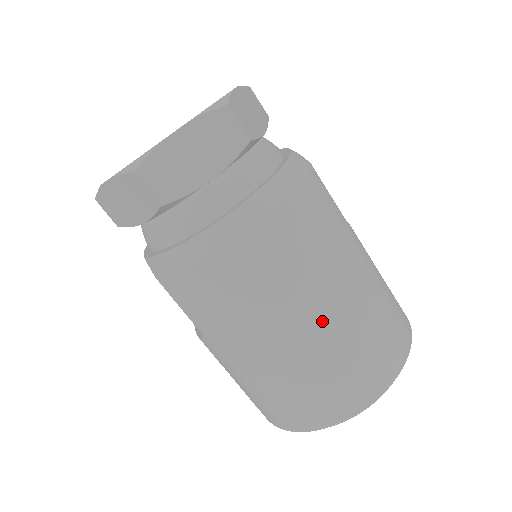
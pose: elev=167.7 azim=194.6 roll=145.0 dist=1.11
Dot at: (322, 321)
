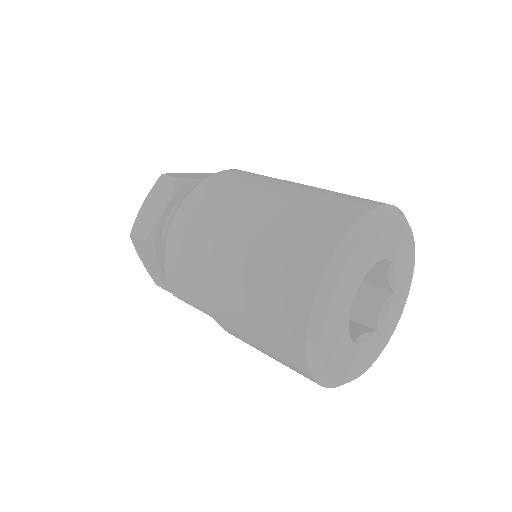
Dot at: (244, 232)
